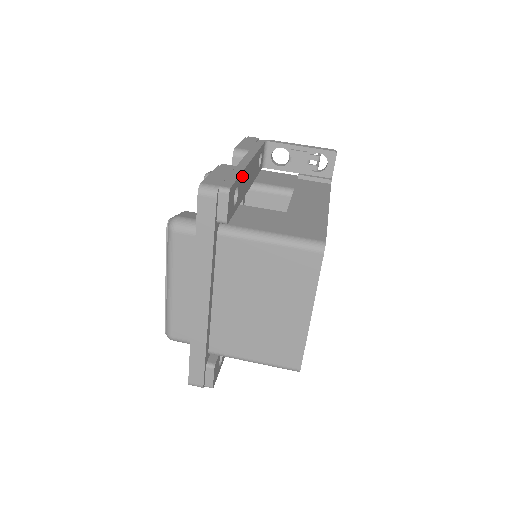
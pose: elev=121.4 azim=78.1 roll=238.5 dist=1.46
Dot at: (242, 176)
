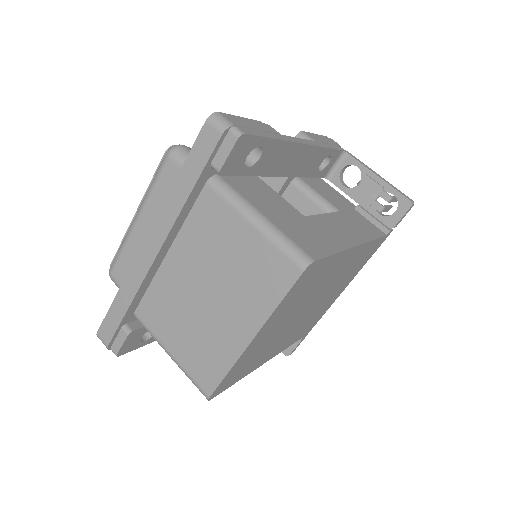
Dot at: (278, 145)
